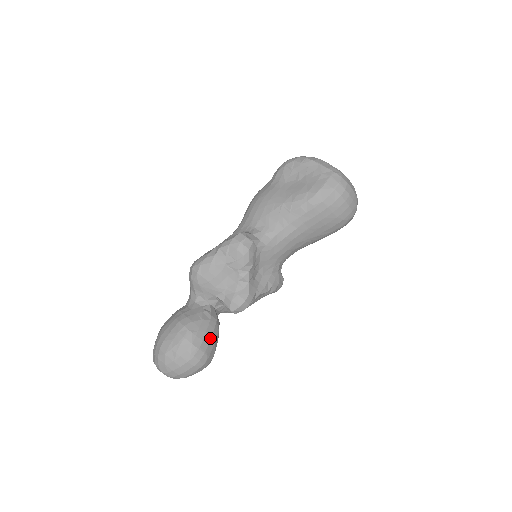
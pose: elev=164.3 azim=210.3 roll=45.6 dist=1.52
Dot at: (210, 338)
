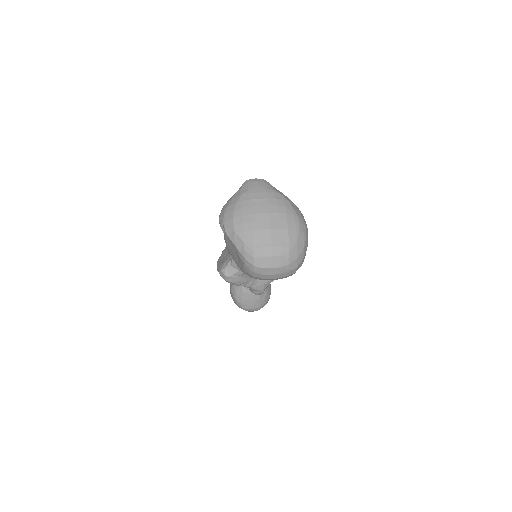
Dot at: (253, 301)
